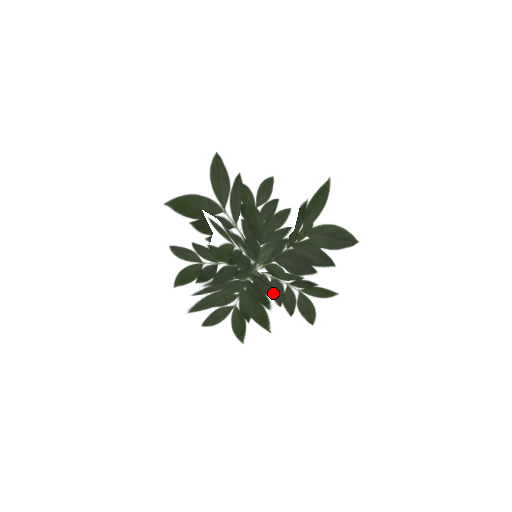
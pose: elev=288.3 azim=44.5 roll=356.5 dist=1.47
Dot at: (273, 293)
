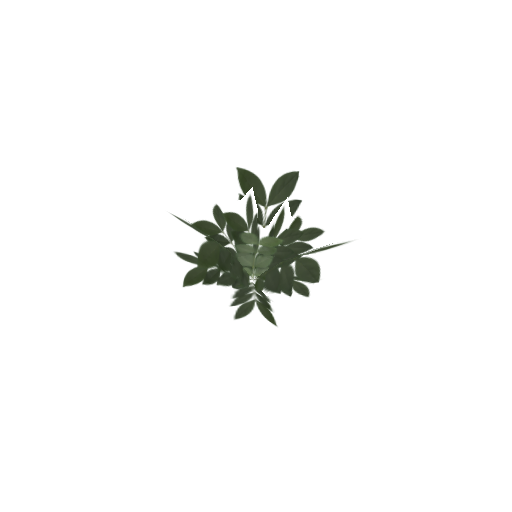
Dot at: (237, 280)
